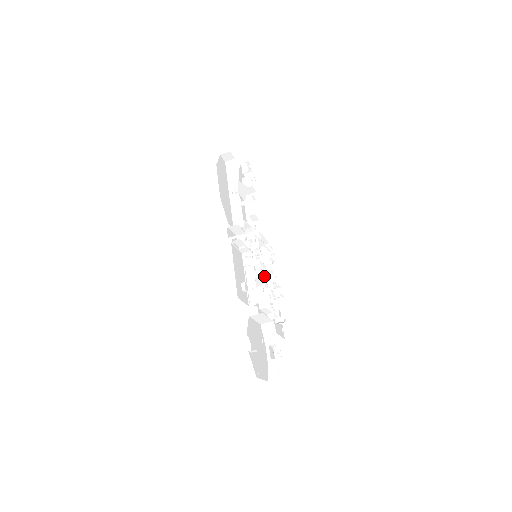
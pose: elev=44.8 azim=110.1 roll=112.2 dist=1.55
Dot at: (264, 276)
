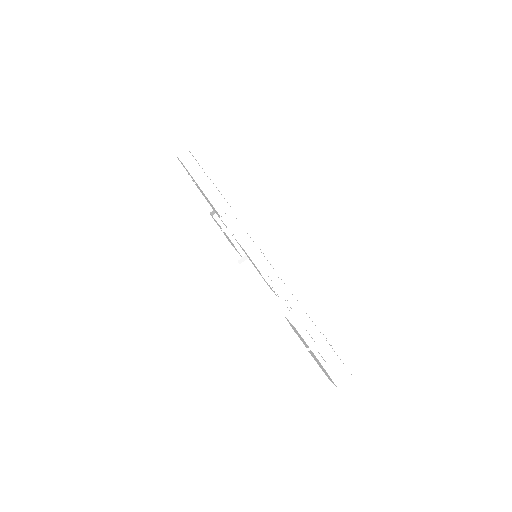
Dot at: occluded
